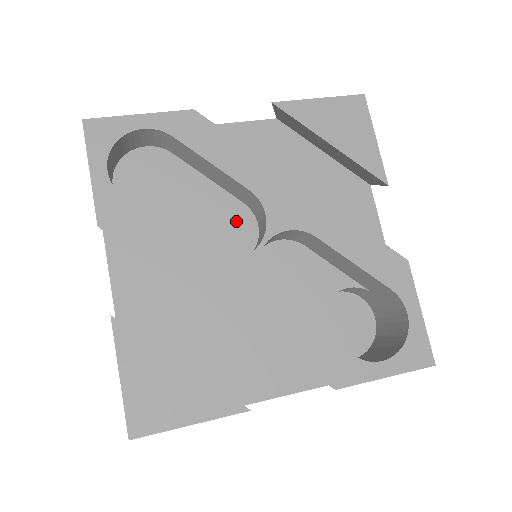
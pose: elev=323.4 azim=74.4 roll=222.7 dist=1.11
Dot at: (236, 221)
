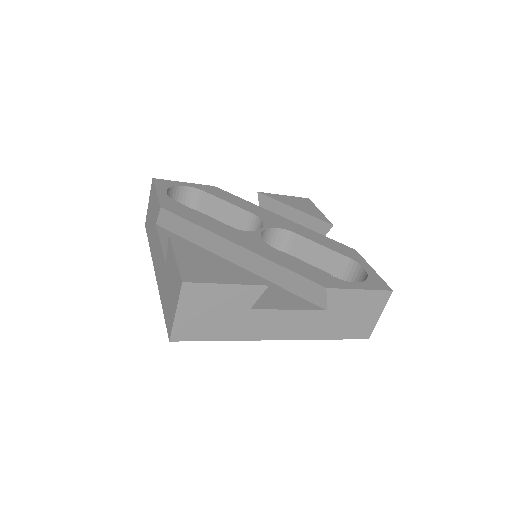
Dot at: occluded
